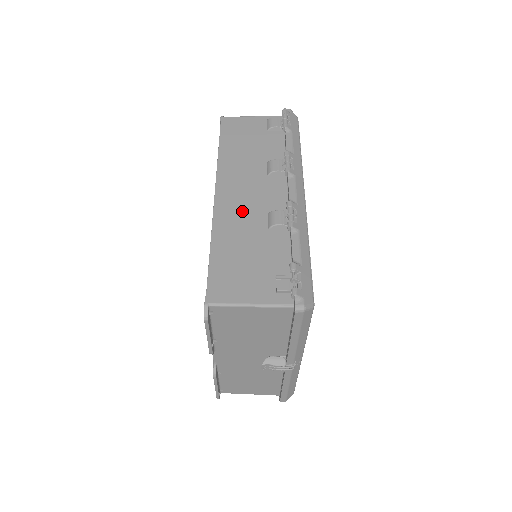
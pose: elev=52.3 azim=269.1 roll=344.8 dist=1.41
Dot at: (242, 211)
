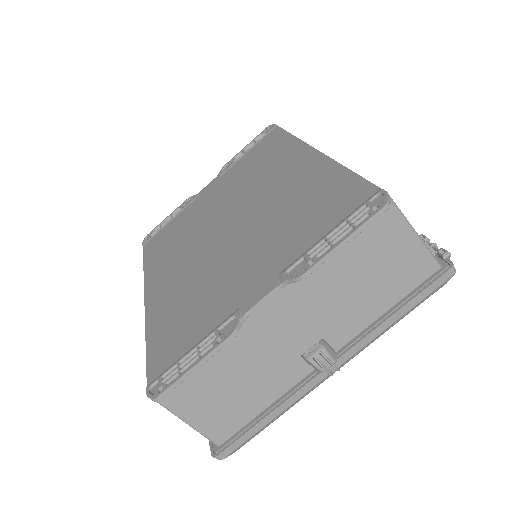
Dot at: occluded
